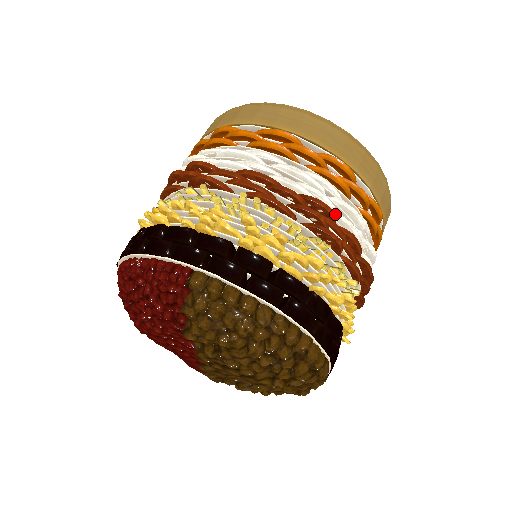
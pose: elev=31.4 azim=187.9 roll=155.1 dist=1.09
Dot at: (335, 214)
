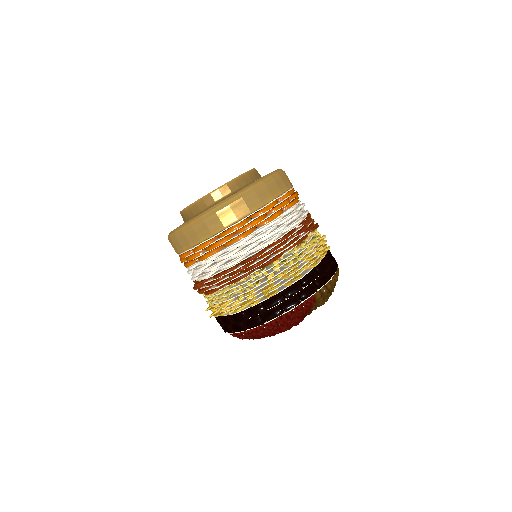
Dot at: occluded
